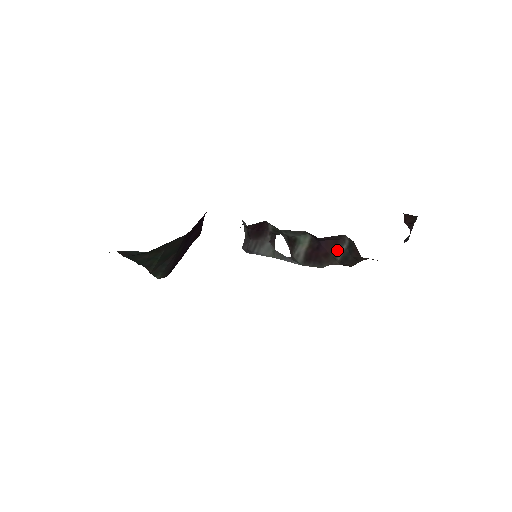
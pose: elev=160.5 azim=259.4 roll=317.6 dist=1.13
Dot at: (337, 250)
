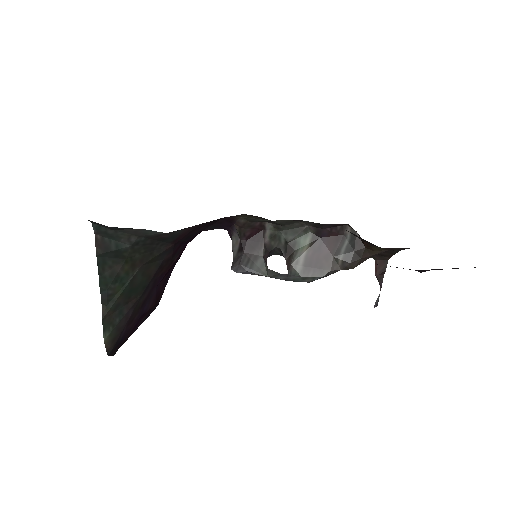
Dot at: (339, 248)
